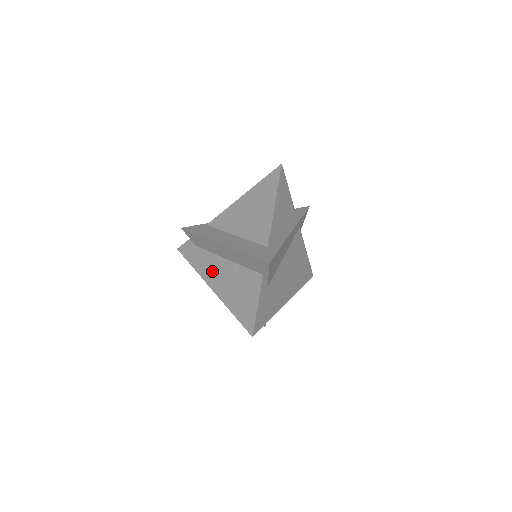
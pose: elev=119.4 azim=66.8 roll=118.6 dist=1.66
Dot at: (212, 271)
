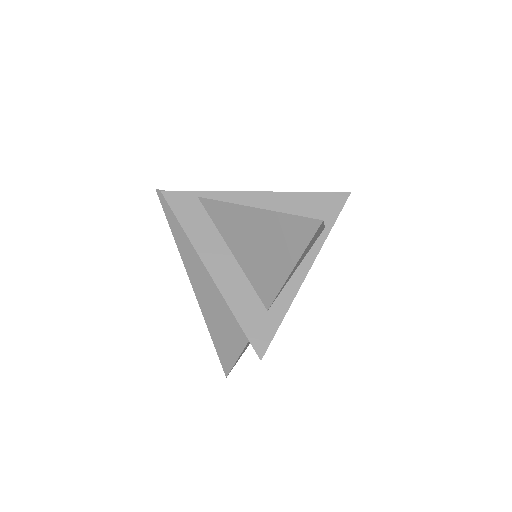
Dot at: (196, 266)
